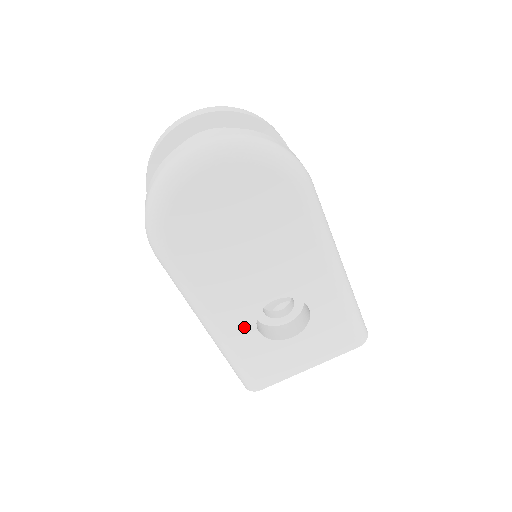
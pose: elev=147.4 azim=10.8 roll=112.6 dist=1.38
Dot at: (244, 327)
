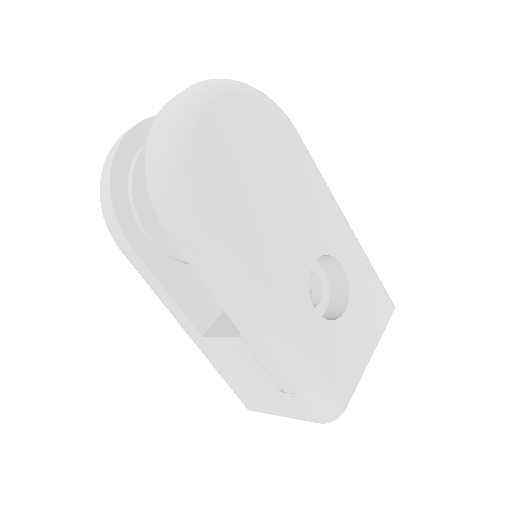
Dot at: (302, 308)
